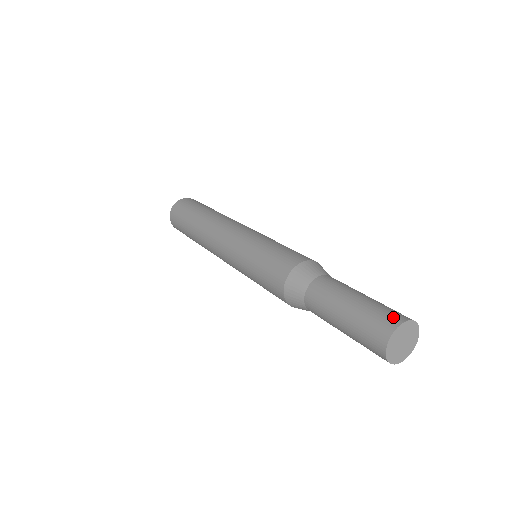
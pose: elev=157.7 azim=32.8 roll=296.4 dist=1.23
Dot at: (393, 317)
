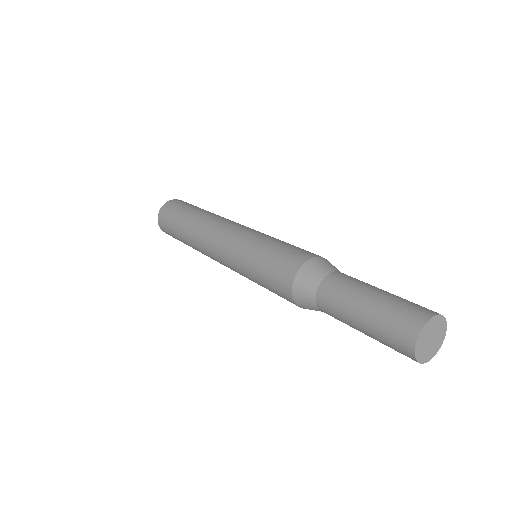
Dot at: (408, 326)
